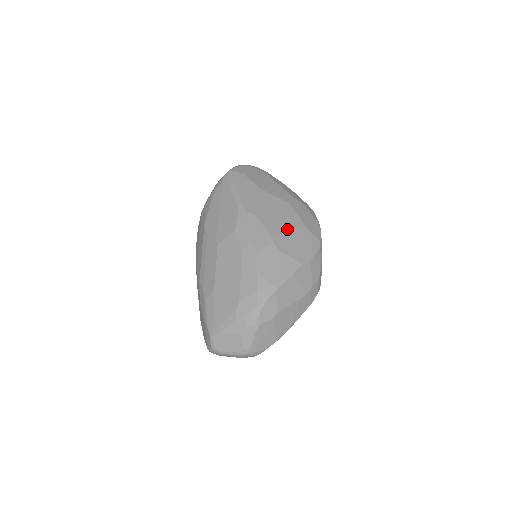
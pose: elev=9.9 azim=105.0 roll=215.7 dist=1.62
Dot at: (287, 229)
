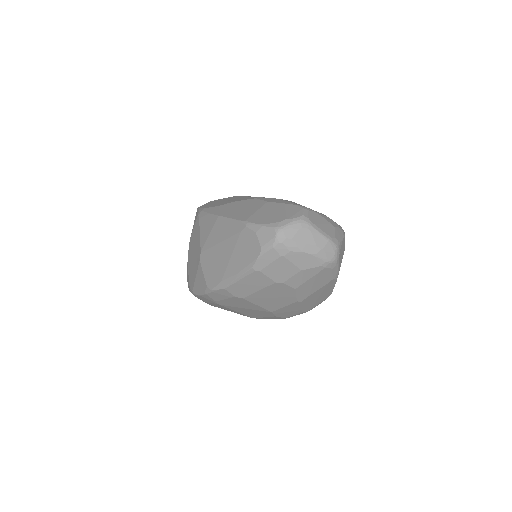
Dot at: occluded
